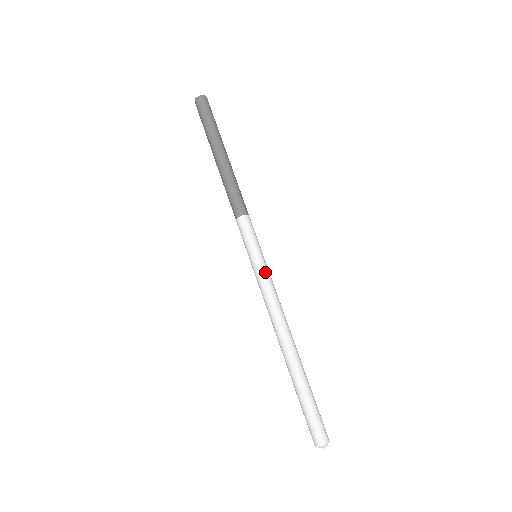
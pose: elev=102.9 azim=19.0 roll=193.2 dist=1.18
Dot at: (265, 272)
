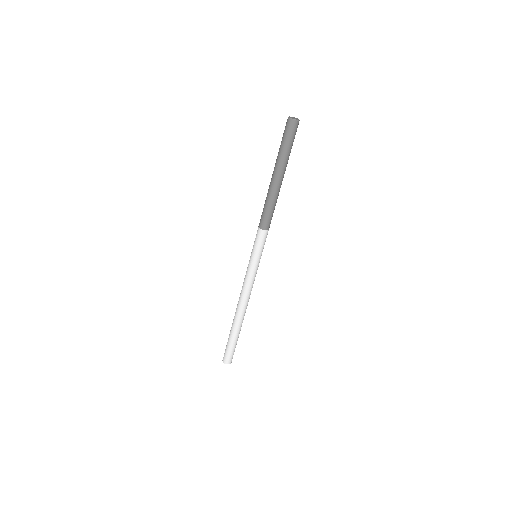
Dot at: (250, 270)
